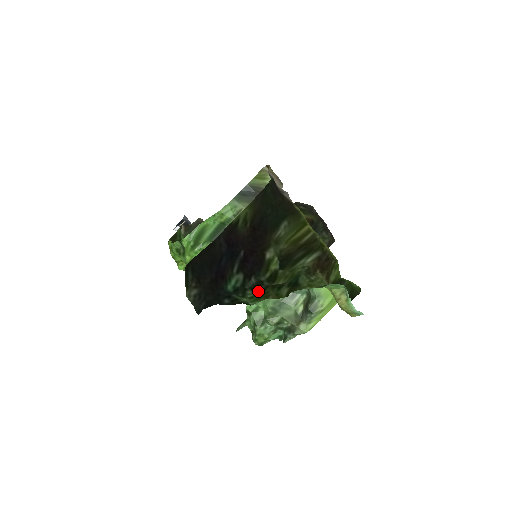
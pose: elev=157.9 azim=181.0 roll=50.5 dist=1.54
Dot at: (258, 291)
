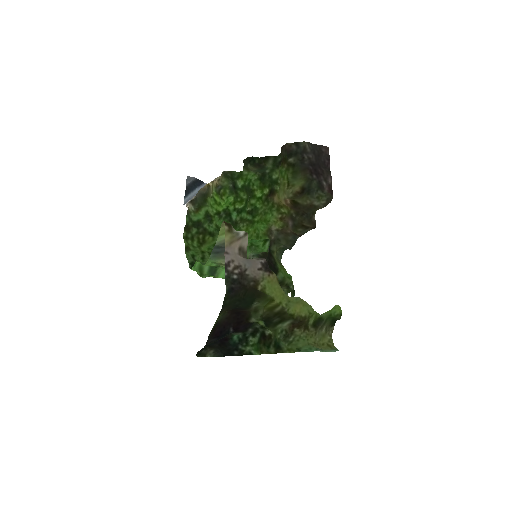
Dot at: (257, 337)
